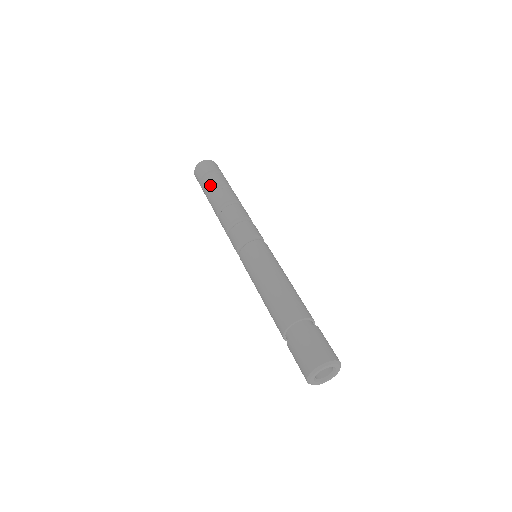
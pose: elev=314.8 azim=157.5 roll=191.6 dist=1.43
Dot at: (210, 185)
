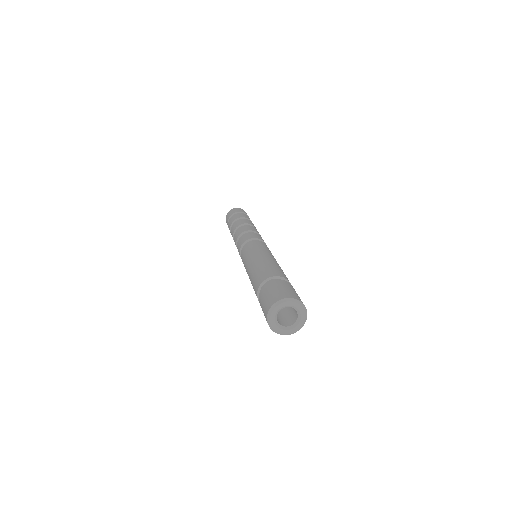
Dot at: (240, 215)
